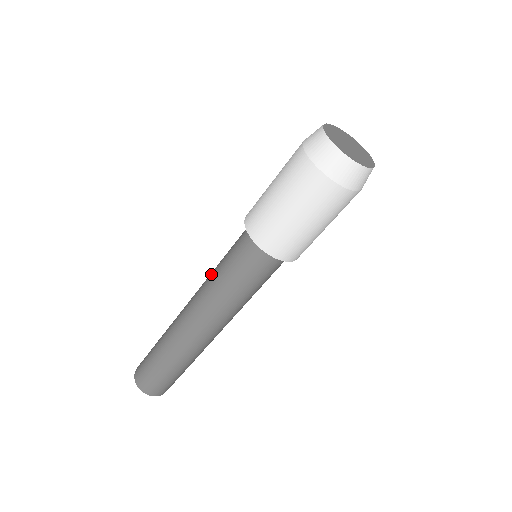
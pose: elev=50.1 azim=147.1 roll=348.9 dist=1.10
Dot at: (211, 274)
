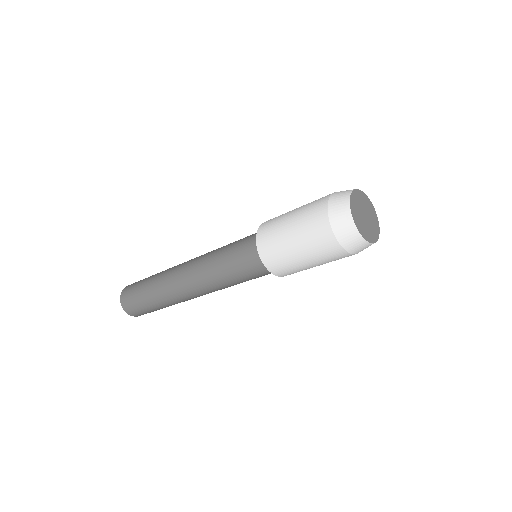
Dot at: (214, 252)
